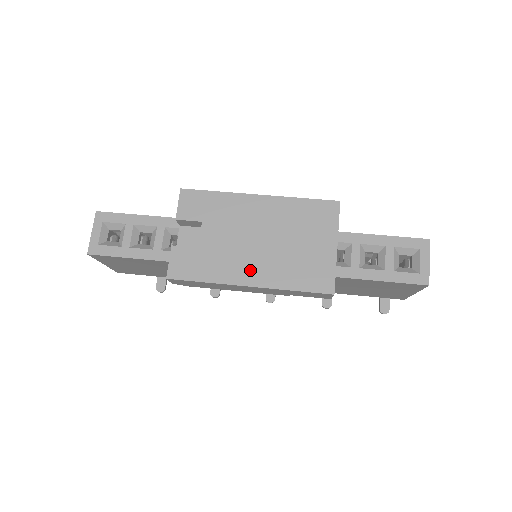
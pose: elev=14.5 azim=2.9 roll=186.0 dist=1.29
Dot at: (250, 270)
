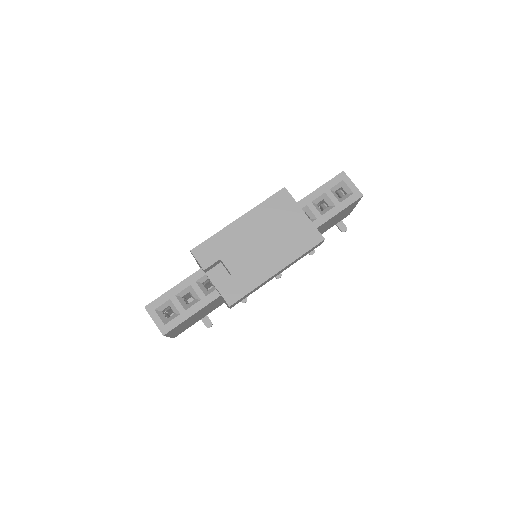
Dot at: (271, 263)
